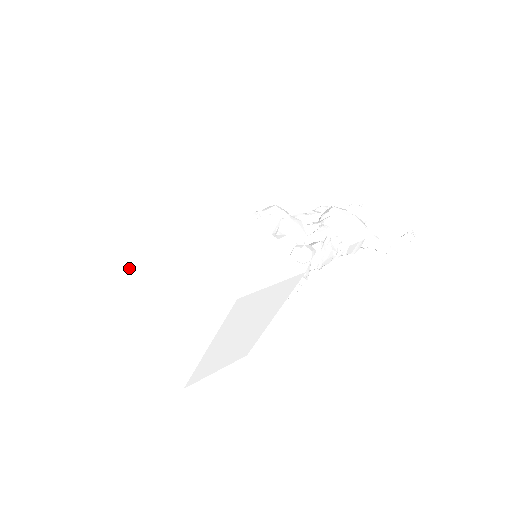
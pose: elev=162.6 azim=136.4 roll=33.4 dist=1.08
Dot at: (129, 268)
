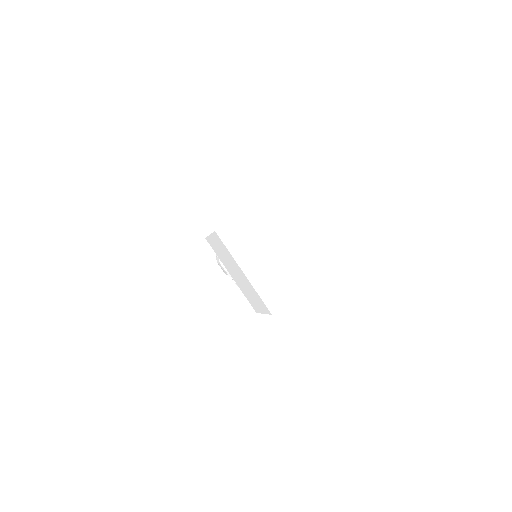
Dot at: (248, 232)
